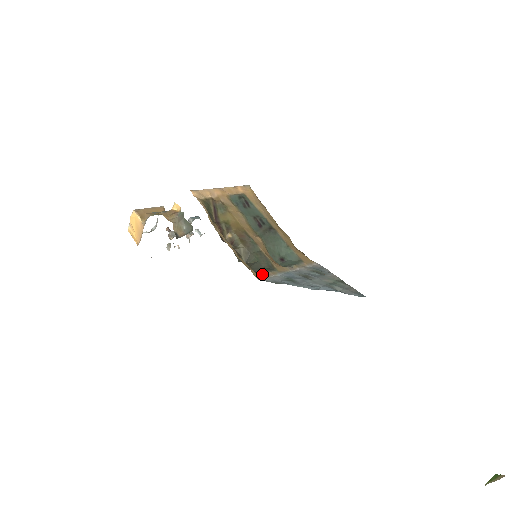
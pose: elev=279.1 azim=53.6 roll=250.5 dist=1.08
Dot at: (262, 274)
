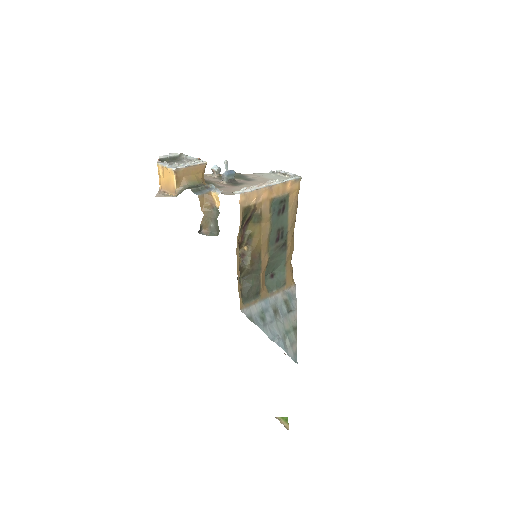
Dot at: (246, 304)
